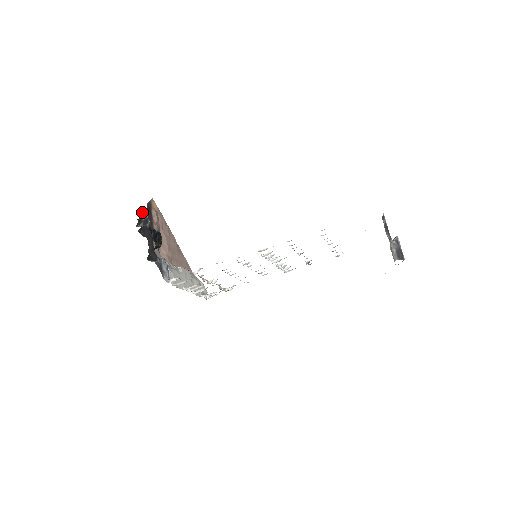
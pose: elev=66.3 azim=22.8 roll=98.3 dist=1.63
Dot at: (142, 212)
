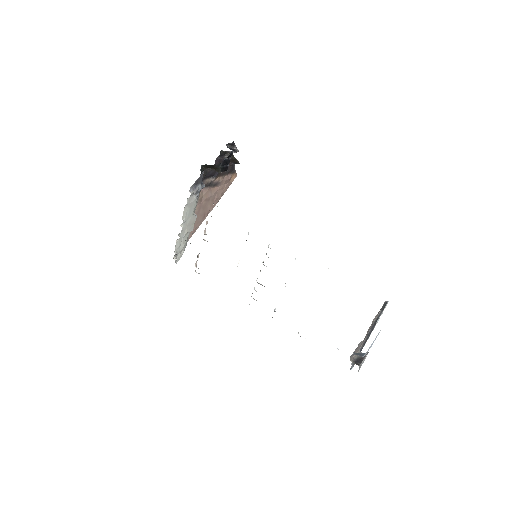
Dot at: (232, 156)
